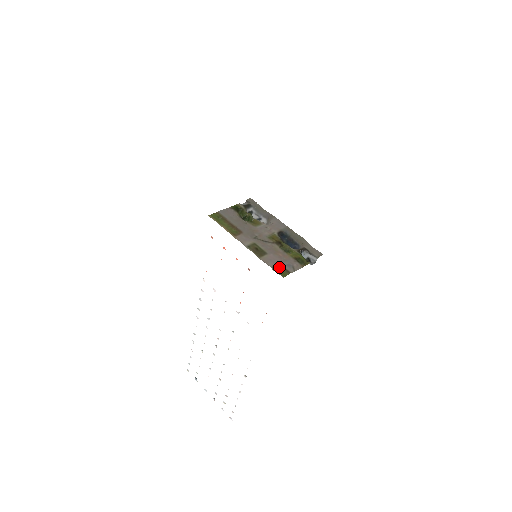
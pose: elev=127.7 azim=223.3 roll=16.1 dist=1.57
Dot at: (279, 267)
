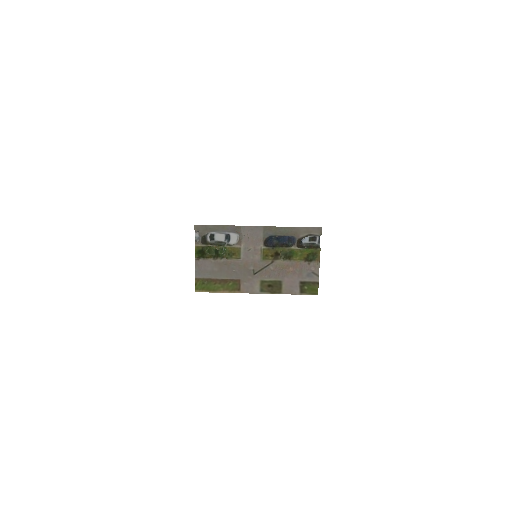
Dot at: (305, 287)
